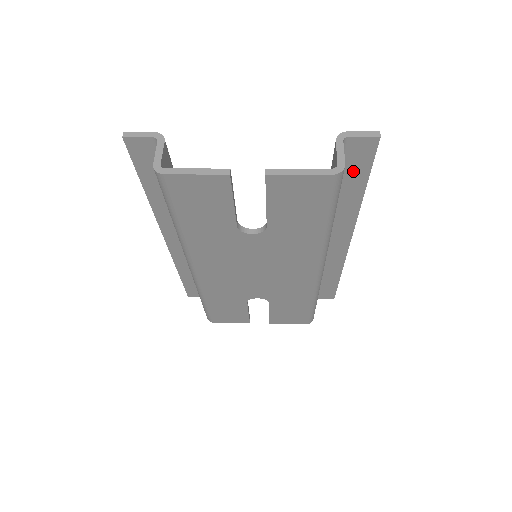
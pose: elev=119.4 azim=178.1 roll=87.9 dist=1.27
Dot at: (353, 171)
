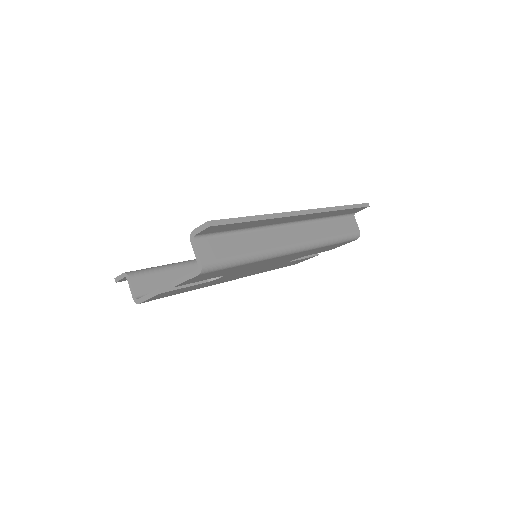
Dot at: (231, 228)
